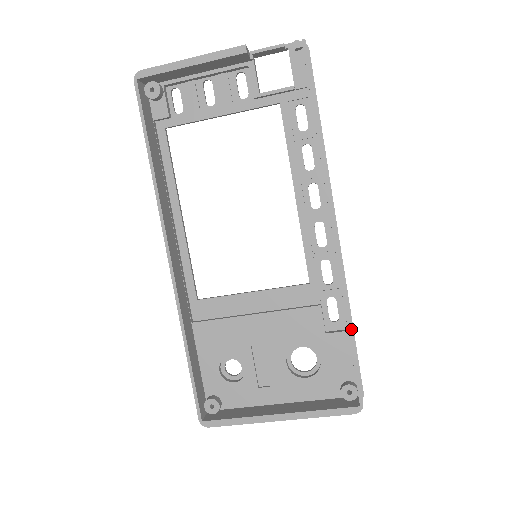
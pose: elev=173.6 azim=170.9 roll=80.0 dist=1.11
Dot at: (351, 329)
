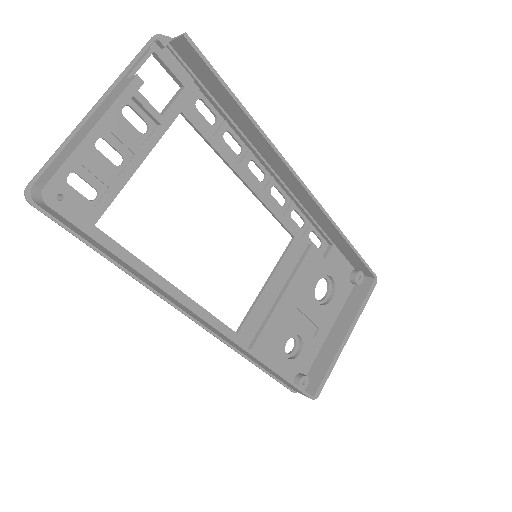
Dot at: occluded
